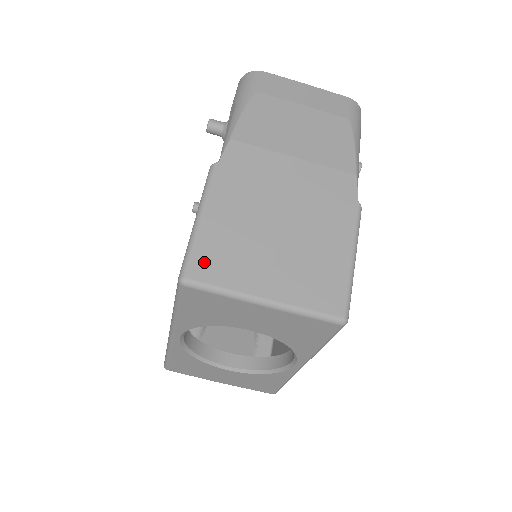
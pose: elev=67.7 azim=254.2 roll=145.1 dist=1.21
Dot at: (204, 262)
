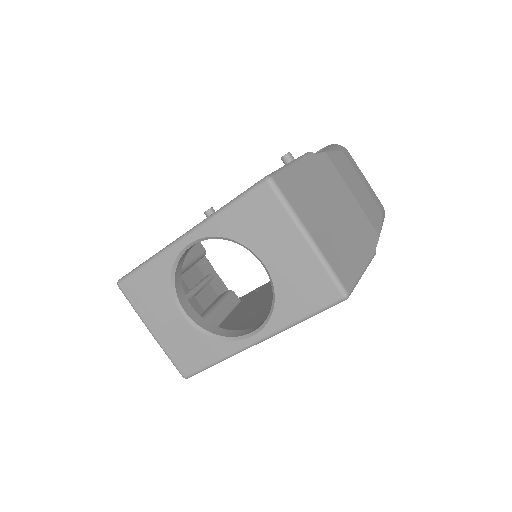
Dot at: (287, 183)
